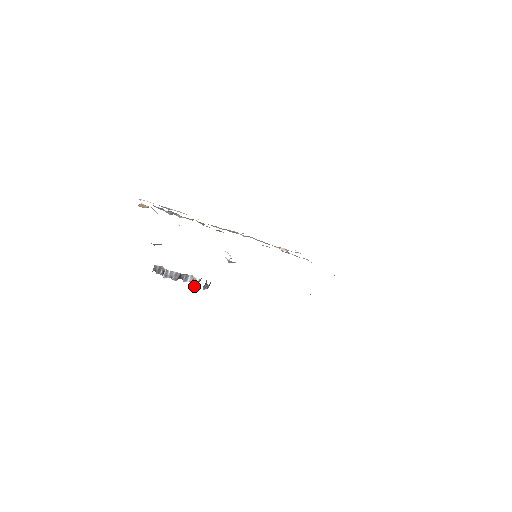
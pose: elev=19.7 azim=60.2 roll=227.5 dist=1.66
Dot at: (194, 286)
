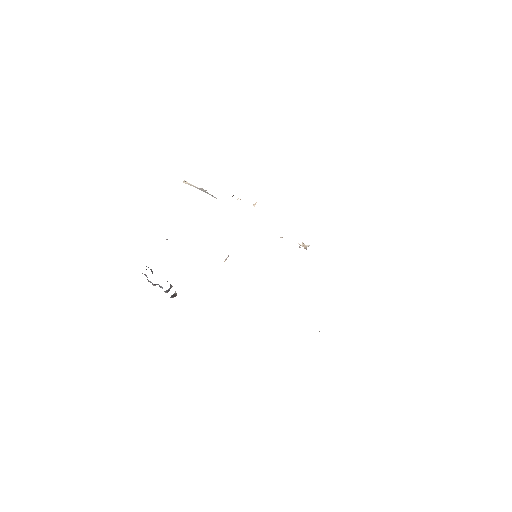
Dot at: occluded
